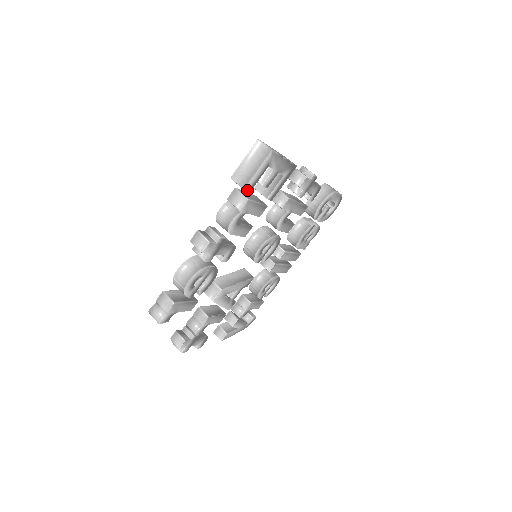
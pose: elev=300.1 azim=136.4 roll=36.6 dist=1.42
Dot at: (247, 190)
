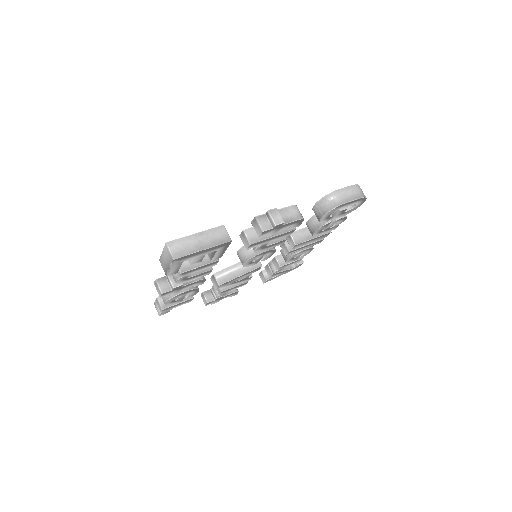
Dot at: (172, 274)
